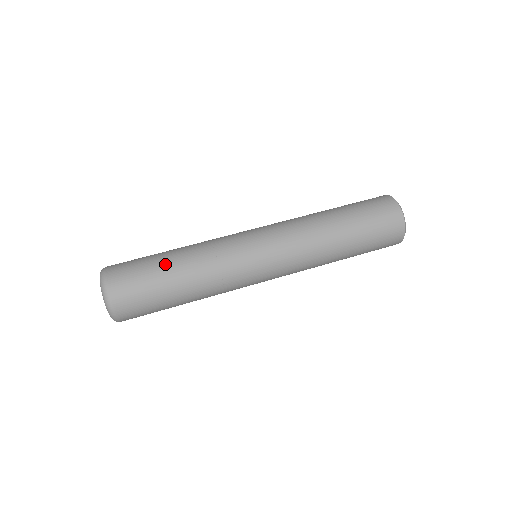
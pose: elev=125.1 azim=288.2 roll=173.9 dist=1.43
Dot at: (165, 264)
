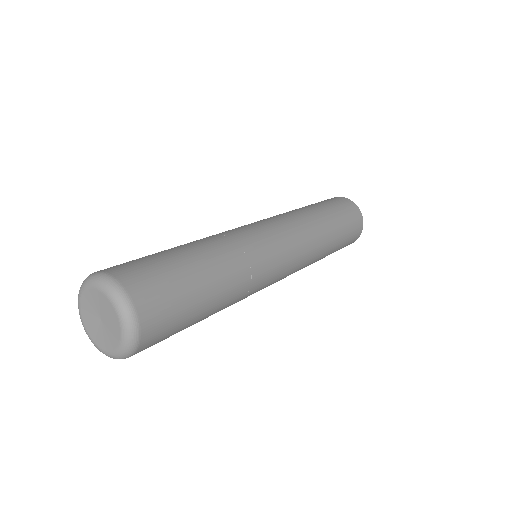
Dot at: (174, 250)
